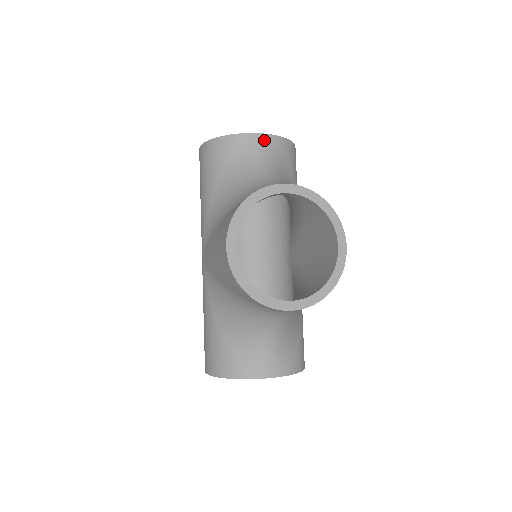
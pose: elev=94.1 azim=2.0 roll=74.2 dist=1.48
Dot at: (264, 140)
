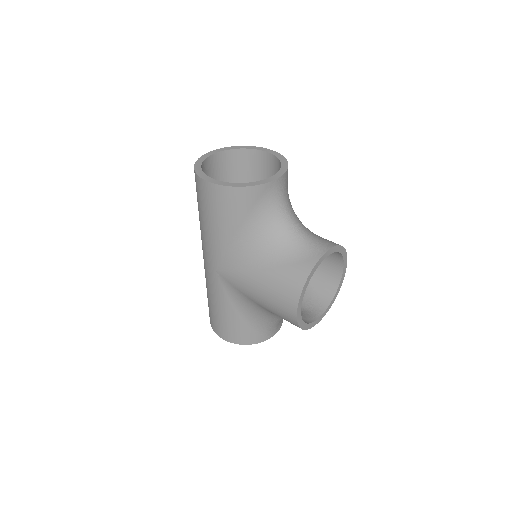
Dot at: (281, 182)
